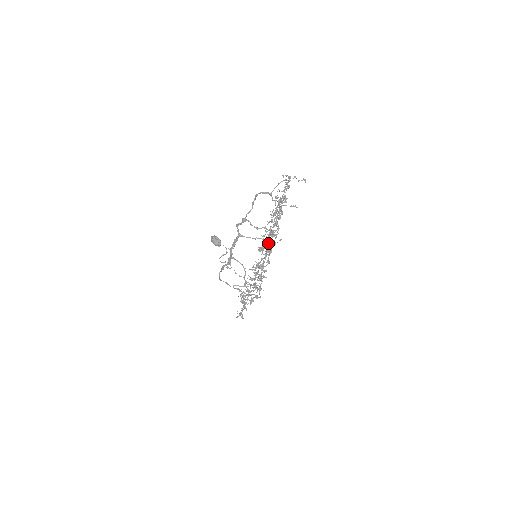
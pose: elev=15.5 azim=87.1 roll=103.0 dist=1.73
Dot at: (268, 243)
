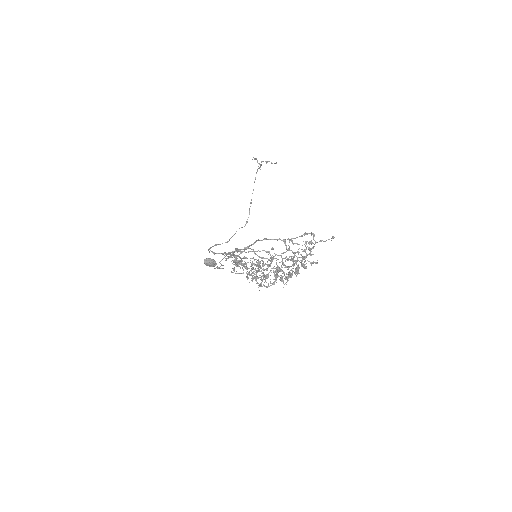
Dot at: occluded
